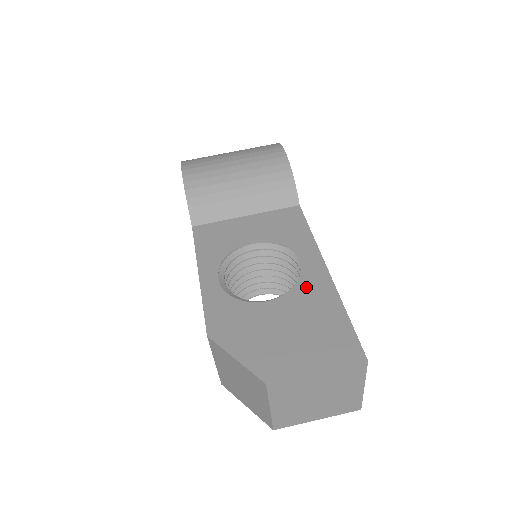
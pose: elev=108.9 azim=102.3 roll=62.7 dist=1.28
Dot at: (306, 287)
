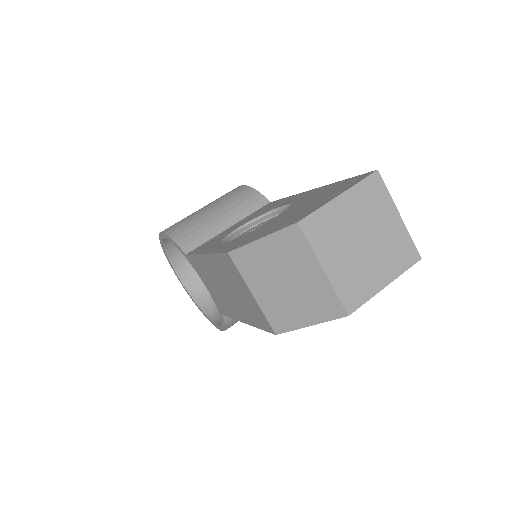
Dot at: (300, 200)
